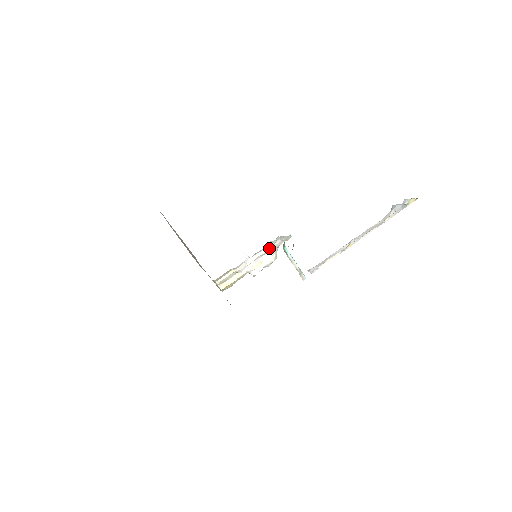
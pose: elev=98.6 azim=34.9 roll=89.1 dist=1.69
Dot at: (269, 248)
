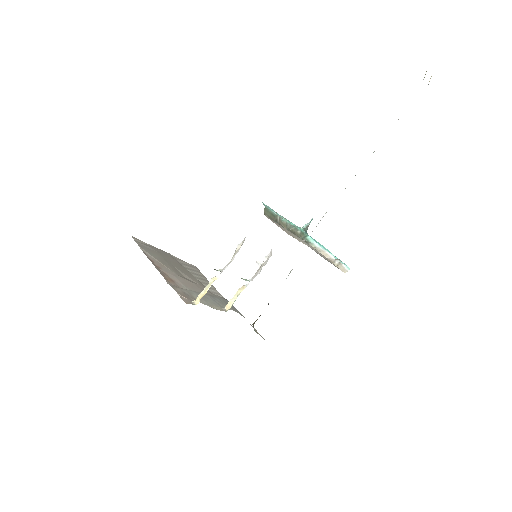
Dot at: occluded
